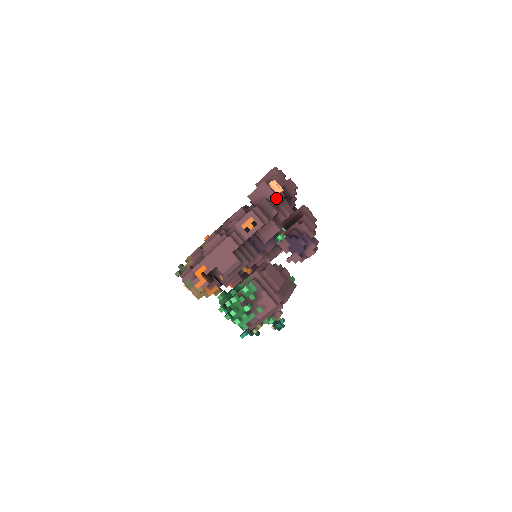
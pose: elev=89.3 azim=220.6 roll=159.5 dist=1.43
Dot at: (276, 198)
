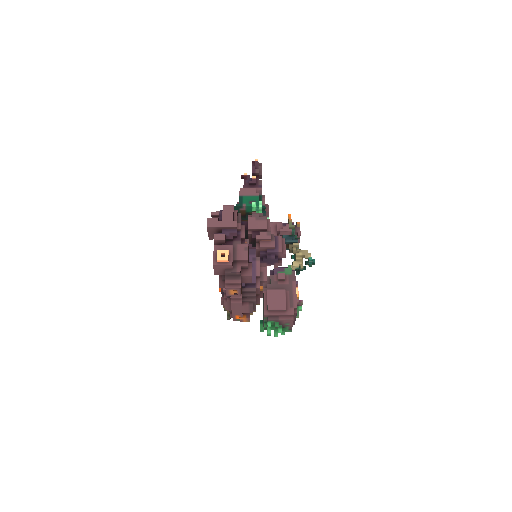
Dot at: (230, 266)
